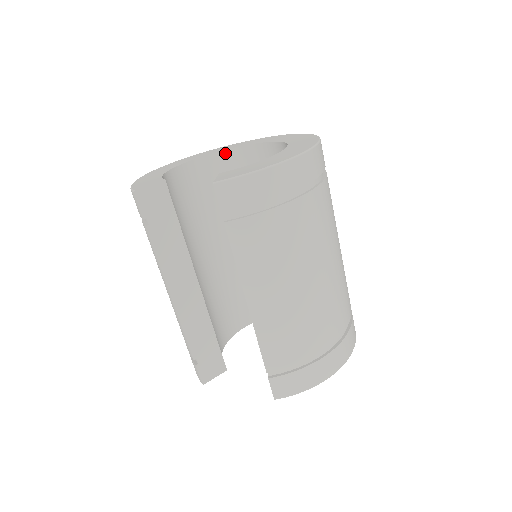
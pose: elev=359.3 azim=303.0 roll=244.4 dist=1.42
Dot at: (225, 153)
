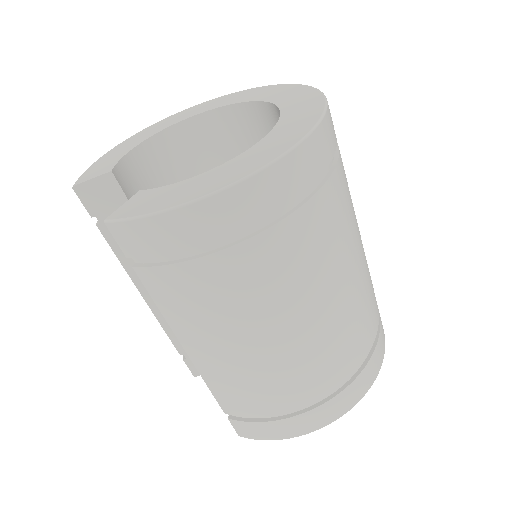
Dot at: (230, 109)
